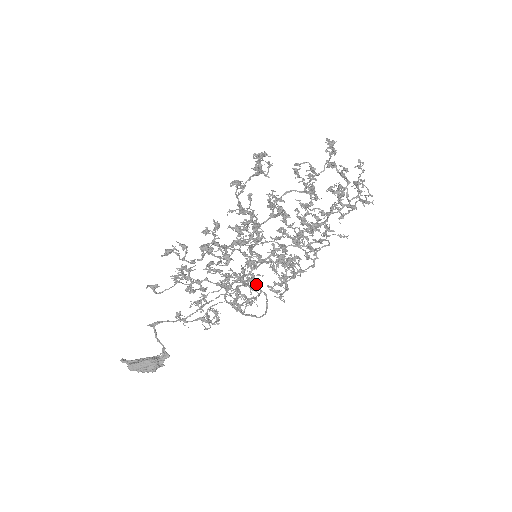
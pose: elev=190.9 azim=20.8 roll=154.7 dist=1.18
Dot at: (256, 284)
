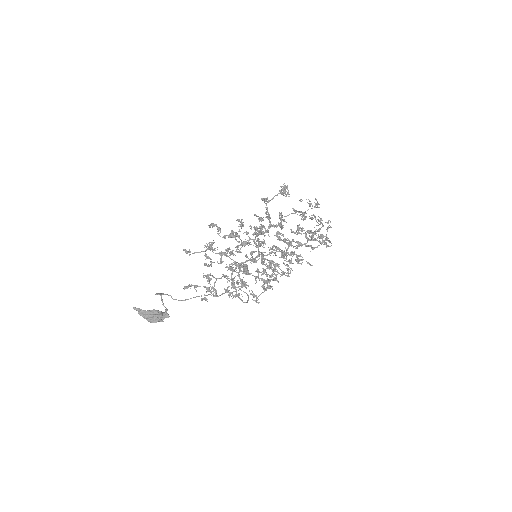
Dot at: occluded
